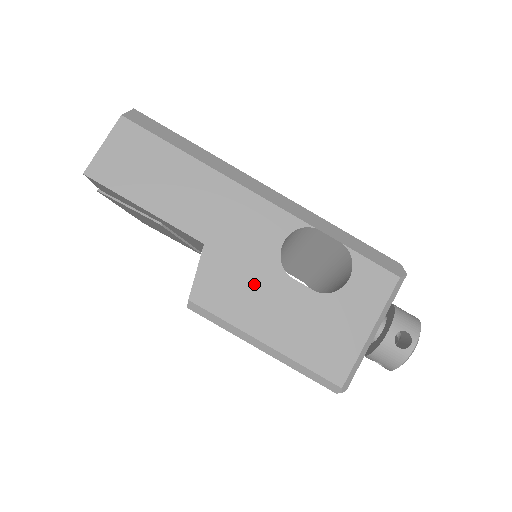
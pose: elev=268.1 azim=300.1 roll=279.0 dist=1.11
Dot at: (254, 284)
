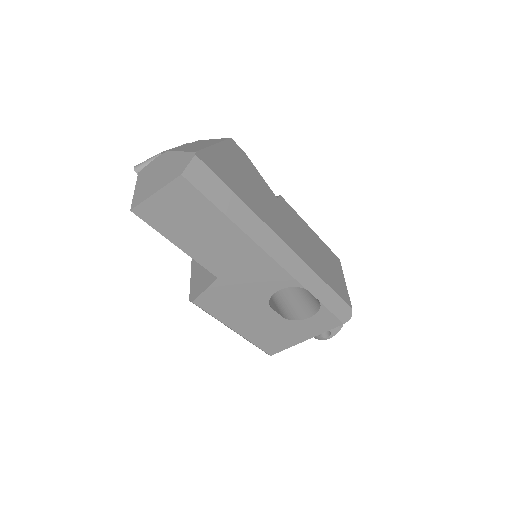
Dot at: (243, 305)
